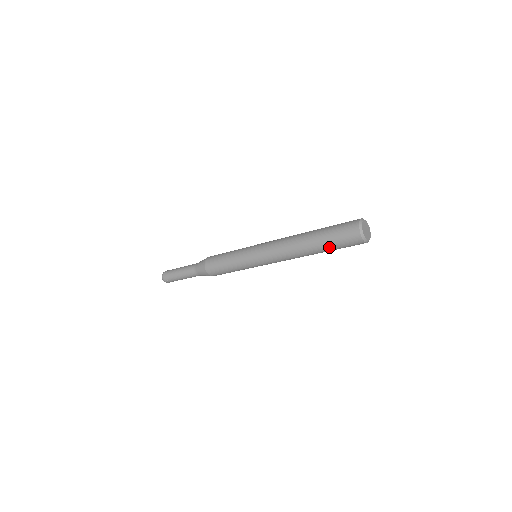
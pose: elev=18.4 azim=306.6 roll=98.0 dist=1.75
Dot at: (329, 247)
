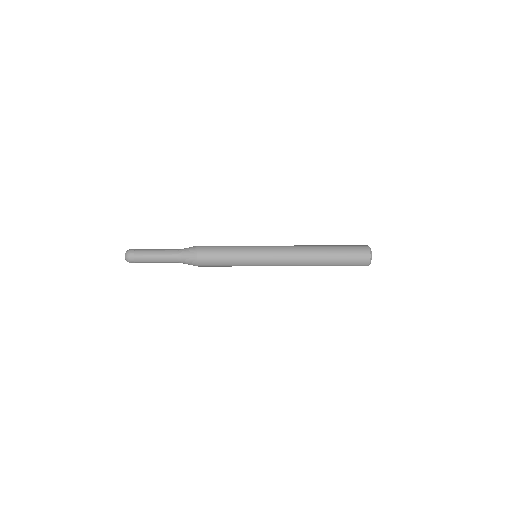
Dot at: (338, 263)
